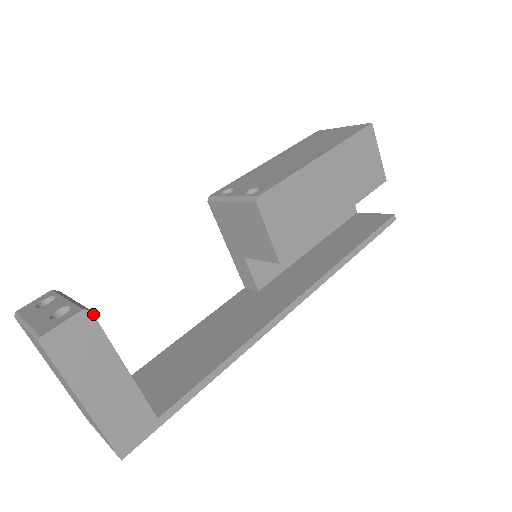
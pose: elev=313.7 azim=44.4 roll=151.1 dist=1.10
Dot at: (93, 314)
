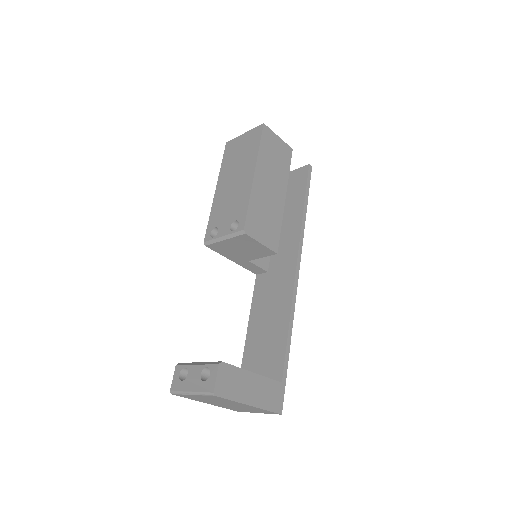
Dot at: (224, 362)
